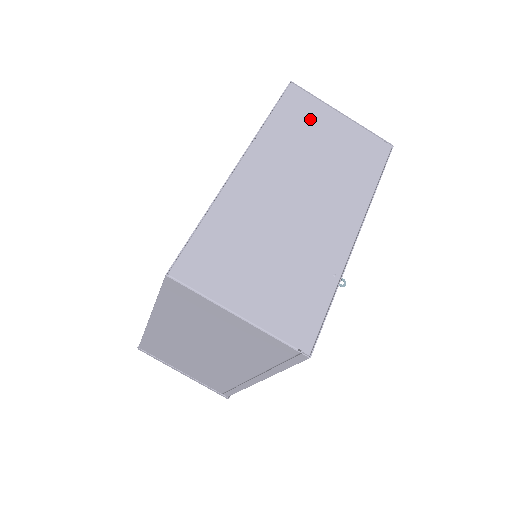
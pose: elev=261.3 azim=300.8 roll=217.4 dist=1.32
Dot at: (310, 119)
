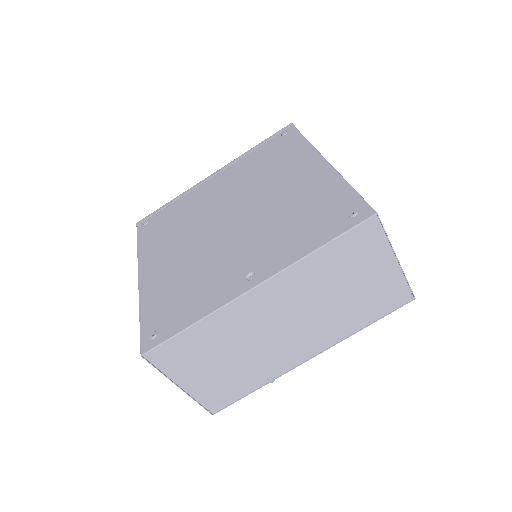
Dot at: (359, 259)
